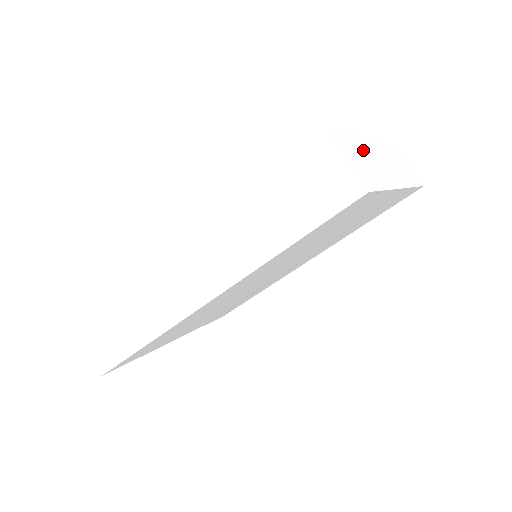
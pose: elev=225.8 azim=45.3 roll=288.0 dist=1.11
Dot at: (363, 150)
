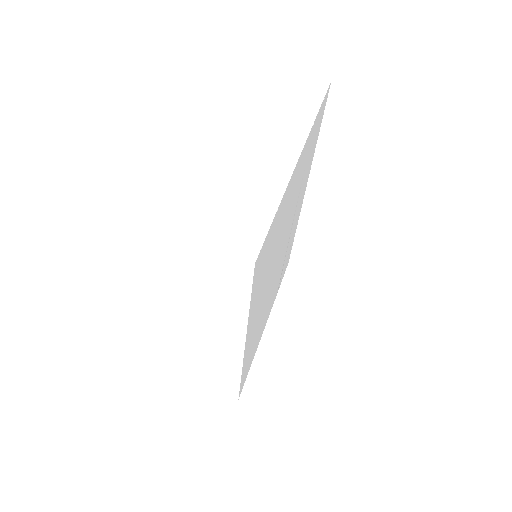
Dot at: (234, 189)
